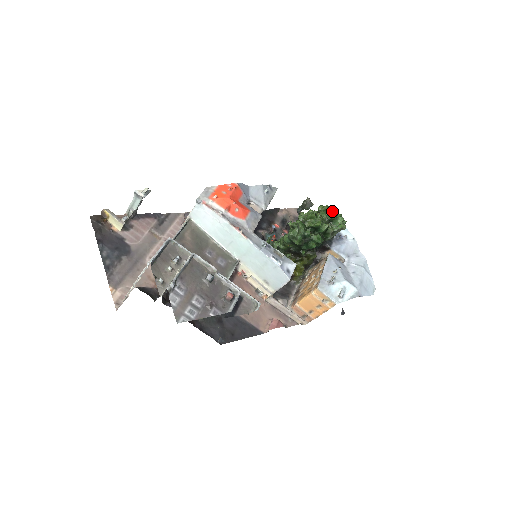
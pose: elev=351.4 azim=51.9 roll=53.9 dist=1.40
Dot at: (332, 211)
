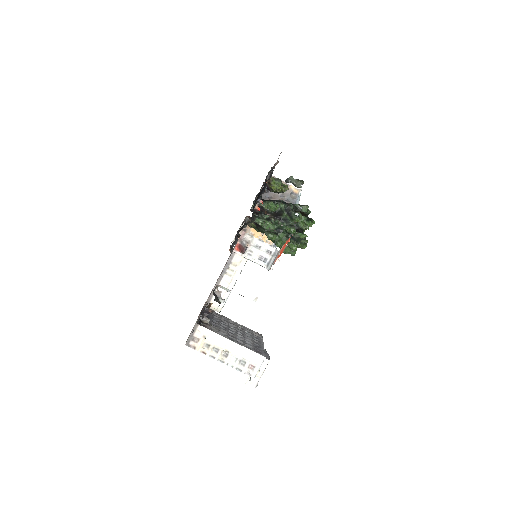
Dot at: occluded
